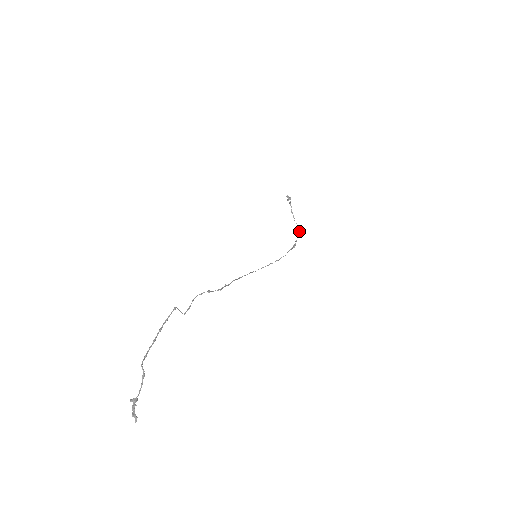
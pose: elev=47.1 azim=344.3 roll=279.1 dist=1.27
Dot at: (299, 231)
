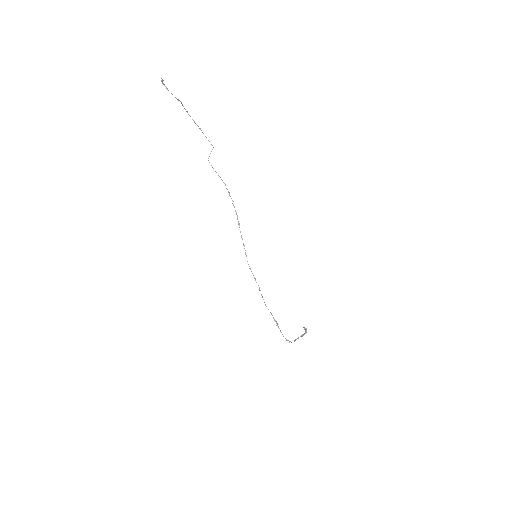
Dot at: (289, 341)
